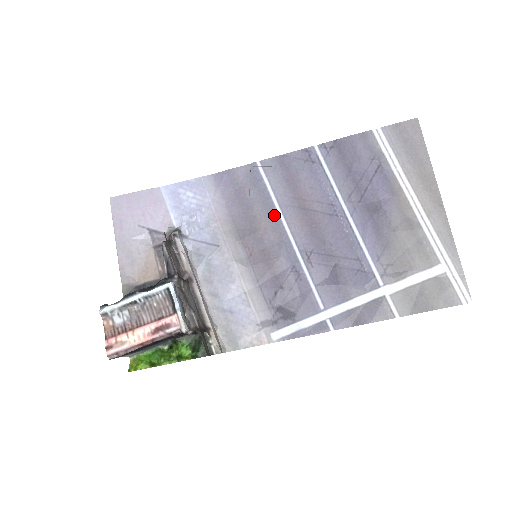
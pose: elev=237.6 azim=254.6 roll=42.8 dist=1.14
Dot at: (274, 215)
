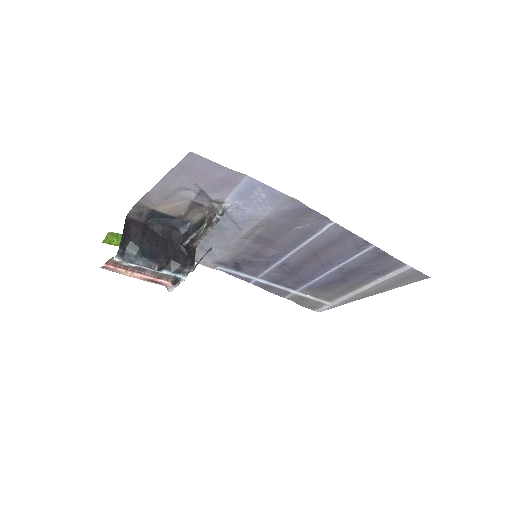
Dot at: (297, 244)
